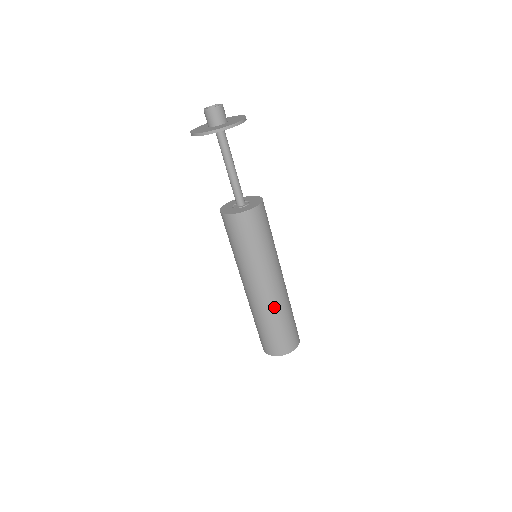
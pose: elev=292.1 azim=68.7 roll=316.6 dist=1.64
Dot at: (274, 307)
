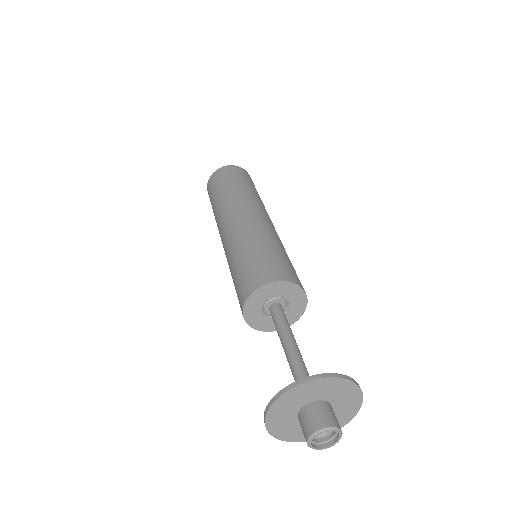
Dot at: occluded
